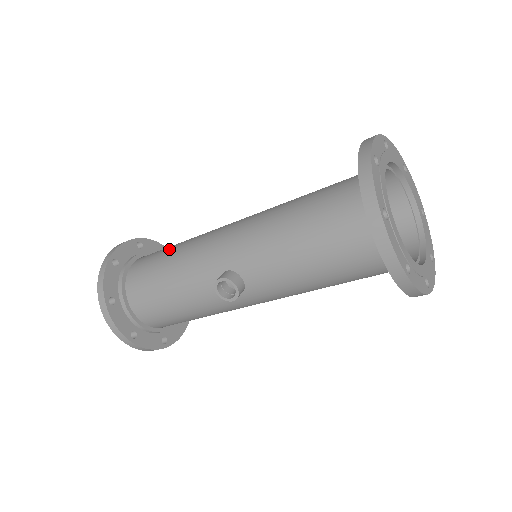
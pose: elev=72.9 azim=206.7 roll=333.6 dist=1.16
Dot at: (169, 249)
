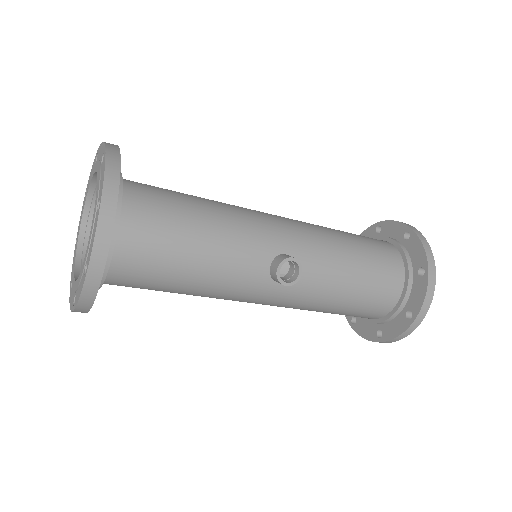
Dot at: (190, 195)
